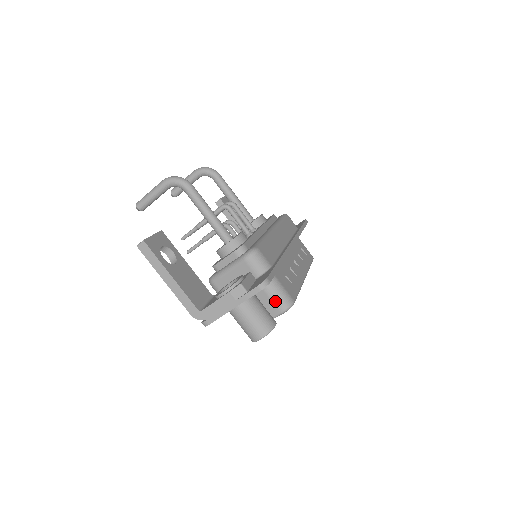
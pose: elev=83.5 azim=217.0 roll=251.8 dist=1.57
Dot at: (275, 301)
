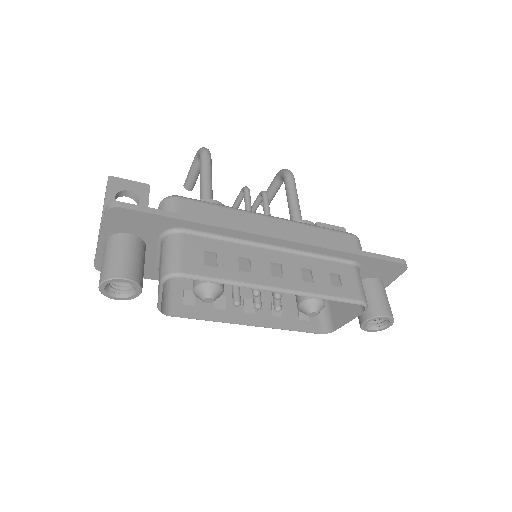
Dot at: (161, 263)
